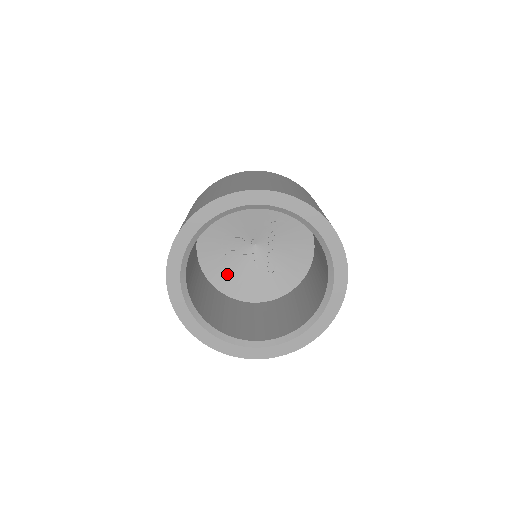
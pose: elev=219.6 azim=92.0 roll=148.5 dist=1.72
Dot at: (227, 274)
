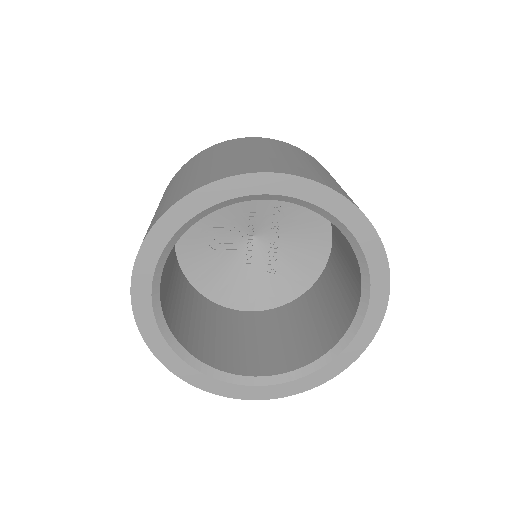
Dot at: (214, 274)
